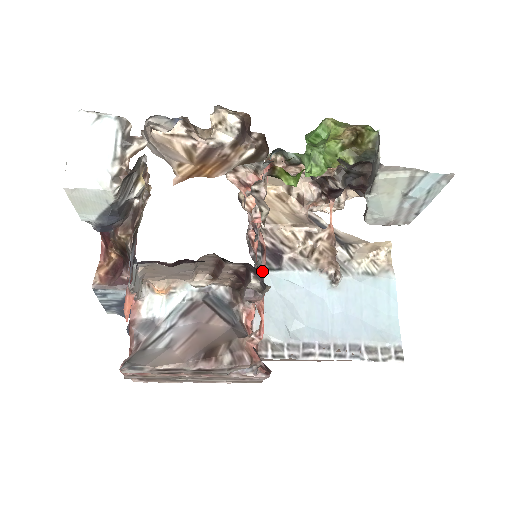
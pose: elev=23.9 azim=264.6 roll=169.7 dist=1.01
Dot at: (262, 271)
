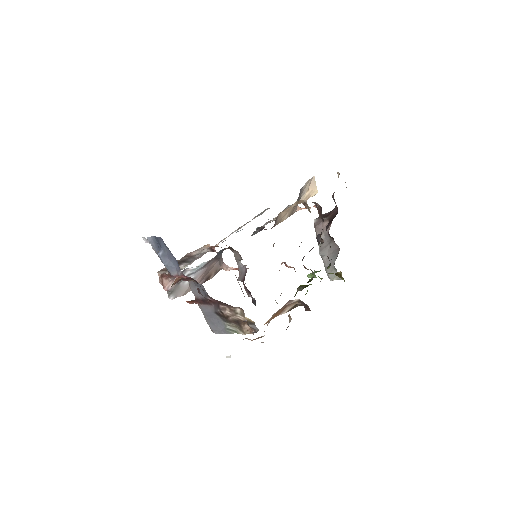
Dot at: occluded
